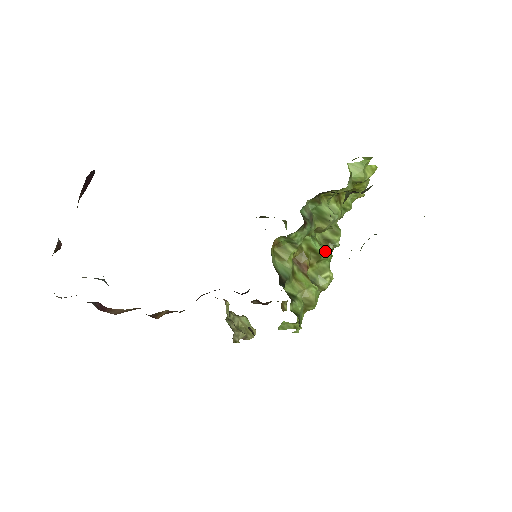
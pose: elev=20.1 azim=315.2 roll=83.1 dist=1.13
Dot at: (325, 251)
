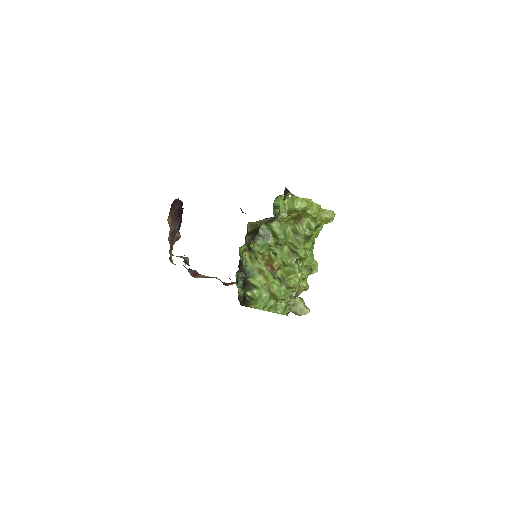
Dot at: (288, 259)
